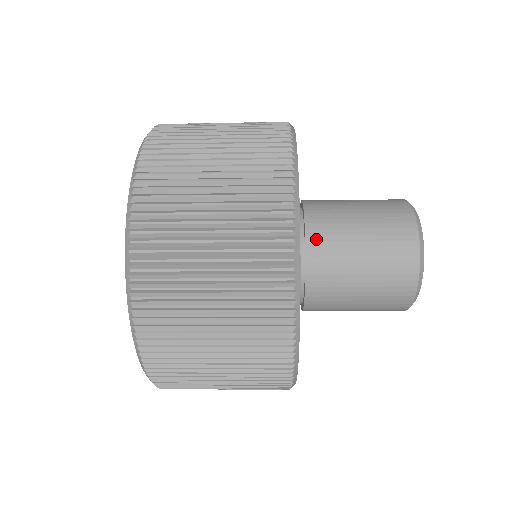
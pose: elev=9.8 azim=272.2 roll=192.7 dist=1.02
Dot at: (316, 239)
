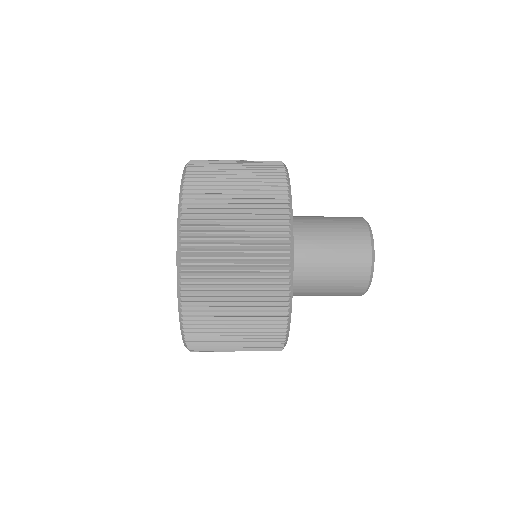
Dot at: (298, 220)
